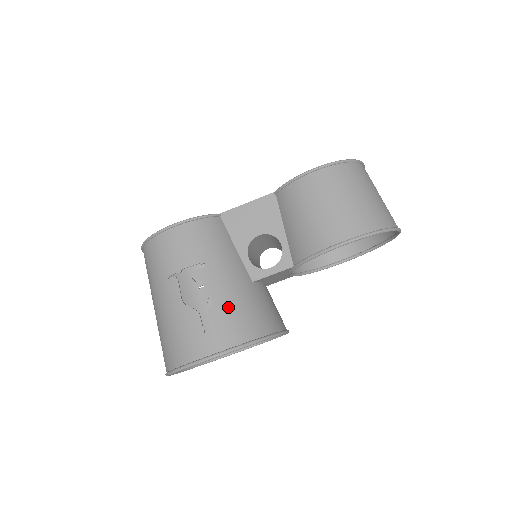
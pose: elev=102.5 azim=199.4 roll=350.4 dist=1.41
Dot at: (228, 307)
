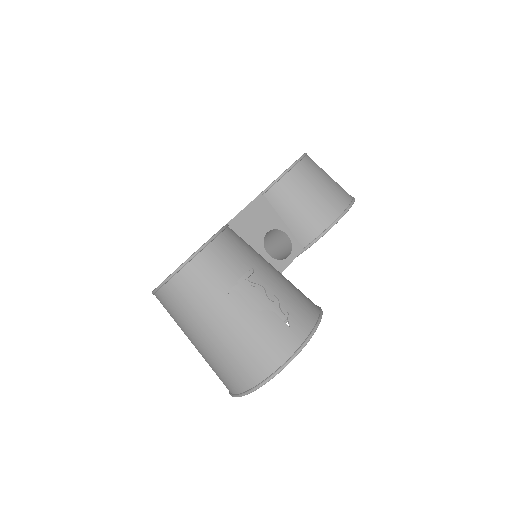
Dot at: (290, 297)
